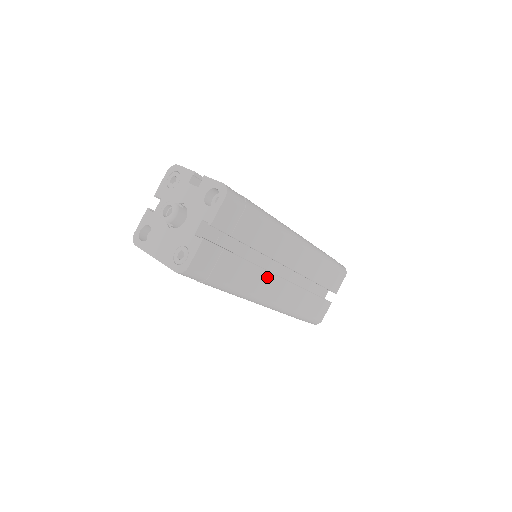
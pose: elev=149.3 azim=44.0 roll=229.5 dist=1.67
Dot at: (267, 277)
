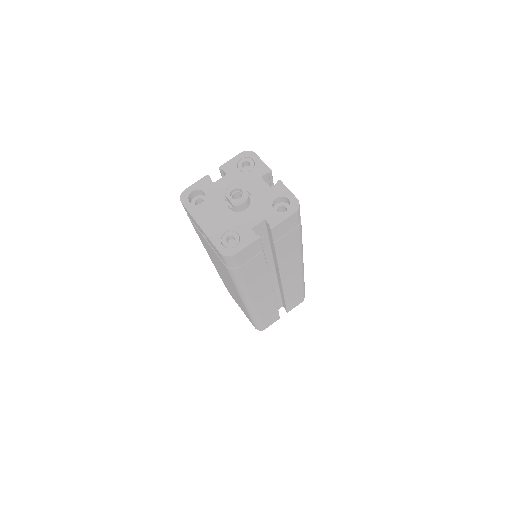
Dot at: (266, 283)
